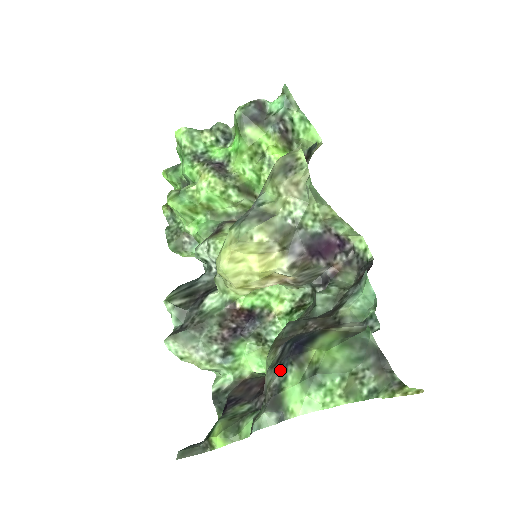
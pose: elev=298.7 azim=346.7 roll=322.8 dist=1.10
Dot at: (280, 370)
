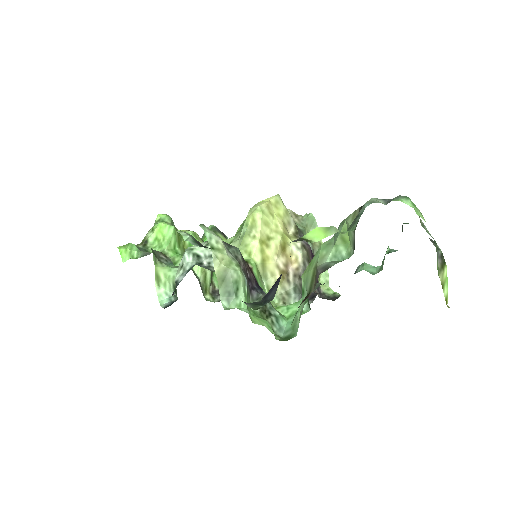
Dot at: occluded
